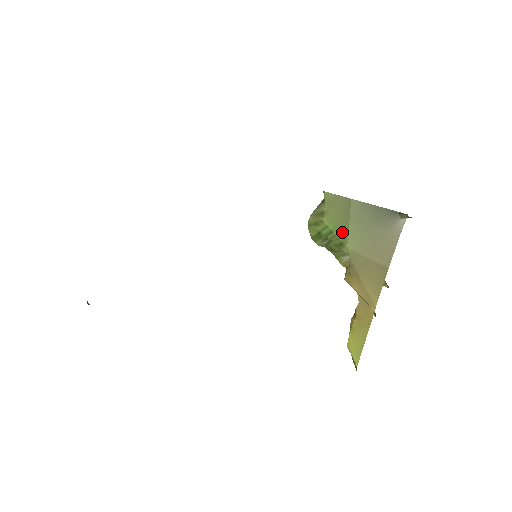
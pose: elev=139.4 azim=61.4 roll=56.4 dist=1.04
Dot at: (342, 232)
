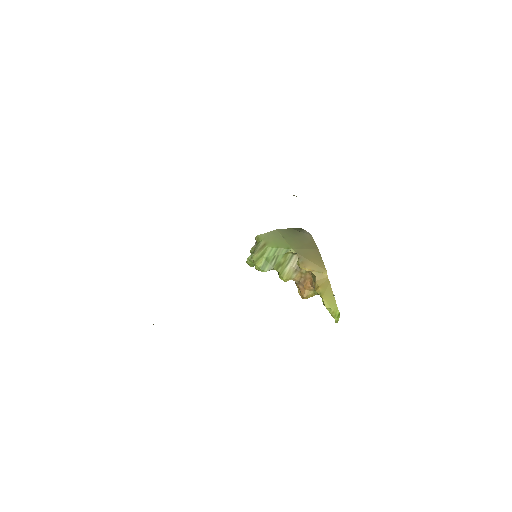
Dot at: (284, 245)
